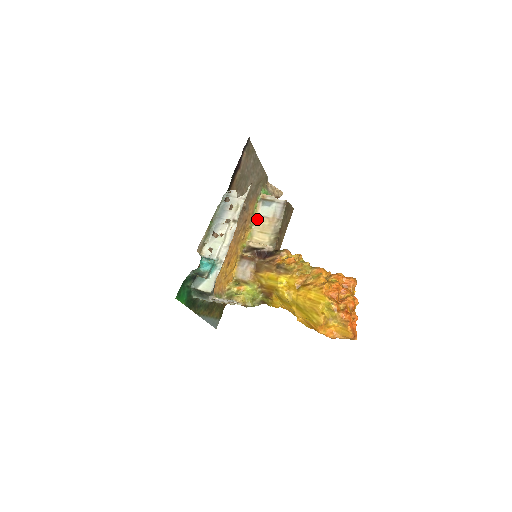
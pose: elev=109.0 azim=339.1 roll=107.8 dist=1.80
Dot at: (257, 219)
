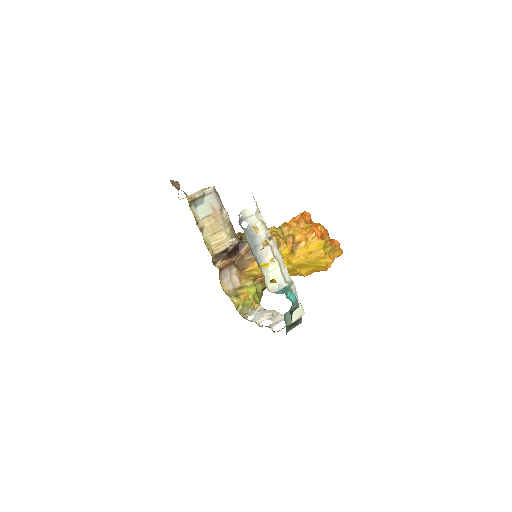
Dot at: (201, 224)
